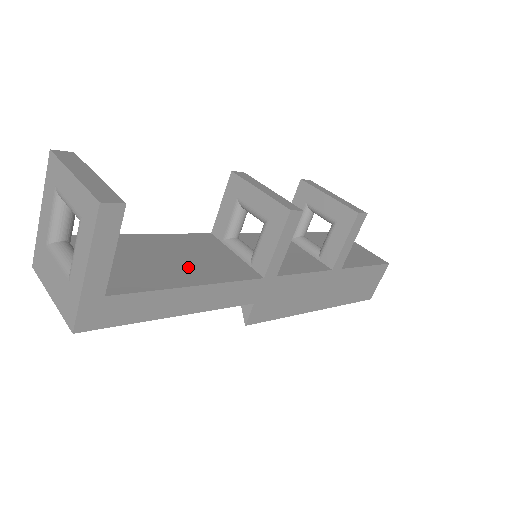
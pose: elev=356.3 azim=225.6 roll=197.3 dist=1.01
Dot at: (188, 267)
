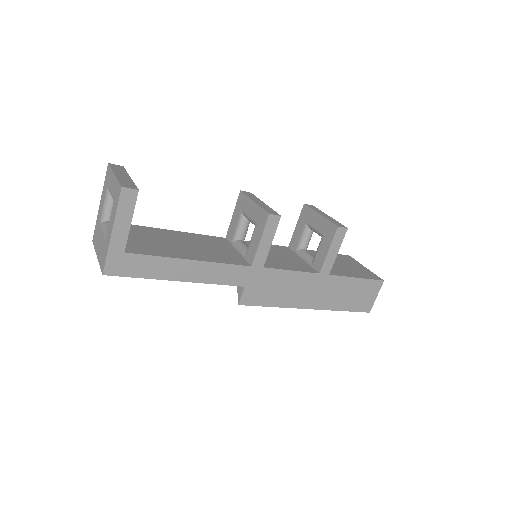
Dot at: (193, 250)
